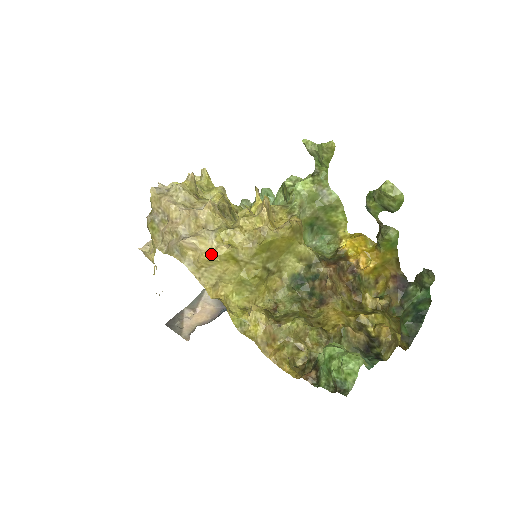
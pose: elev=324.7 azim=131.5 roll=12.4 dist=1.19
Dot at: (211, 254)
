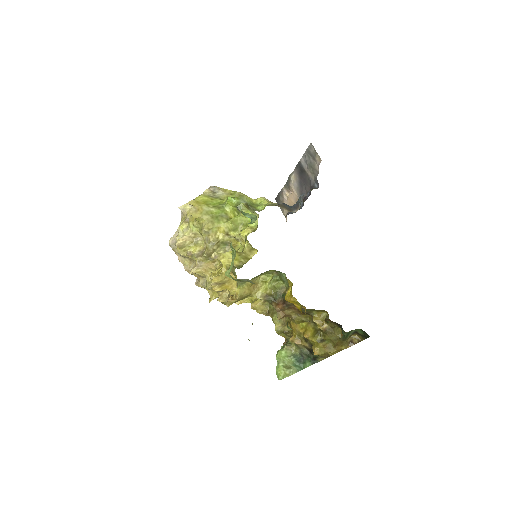
Dot at: occluded
